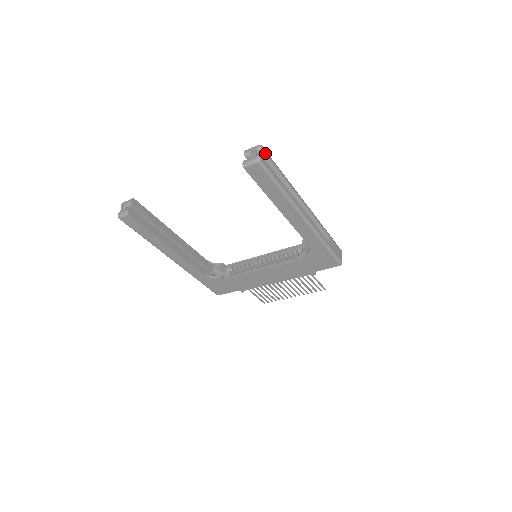
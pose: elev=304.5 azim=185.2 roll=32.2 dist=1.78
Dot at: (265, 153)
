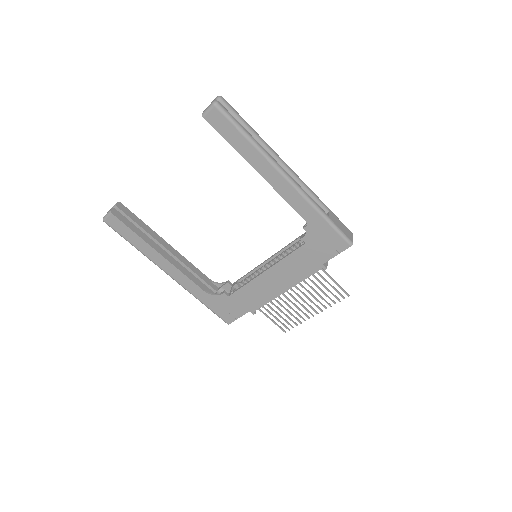
Dot at: (226, 103)
